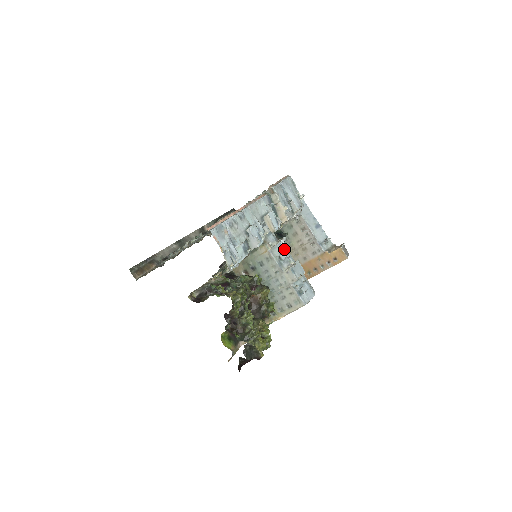
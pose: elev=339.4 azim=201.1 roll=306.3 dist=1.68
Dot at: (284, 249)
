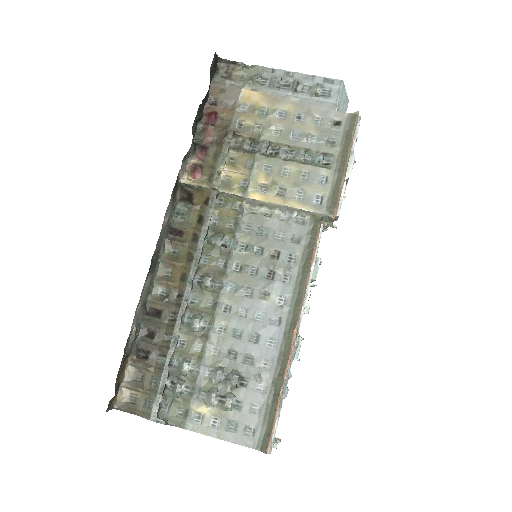
Dot at: occluded
